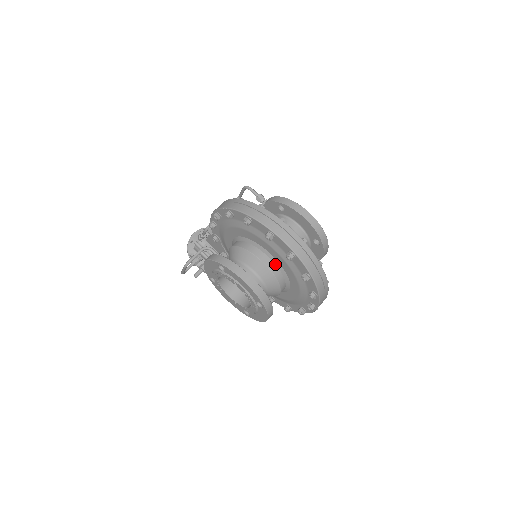
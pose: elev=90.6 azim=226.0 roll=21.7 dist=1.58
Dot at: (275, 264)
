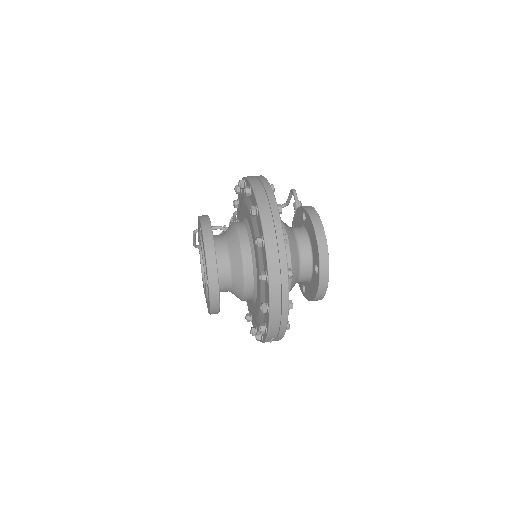
Dot at: (252, 254)
